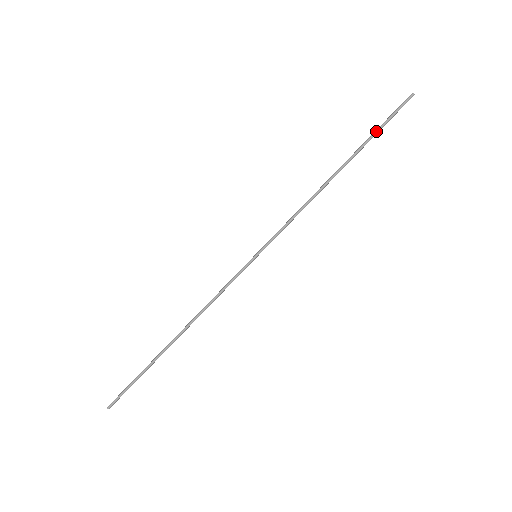
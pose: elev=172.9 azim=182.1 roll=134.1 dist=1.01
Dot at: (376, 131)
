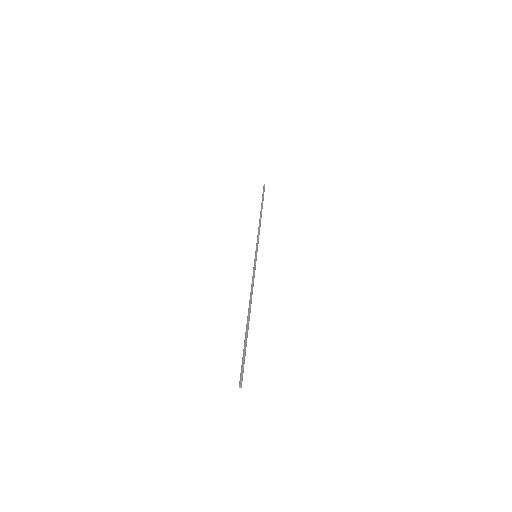
Dot at: (263, 198)
